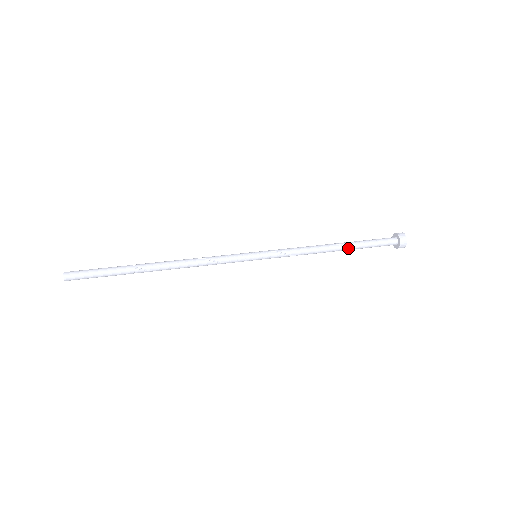
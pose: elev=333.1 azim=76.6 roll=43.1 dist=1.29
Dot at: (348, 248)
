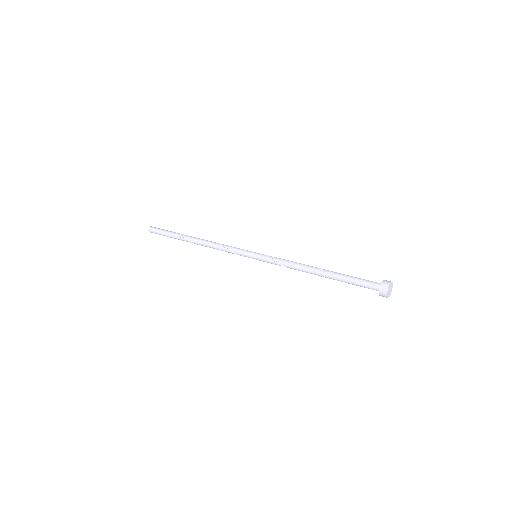
Dot at: (329, 276)
